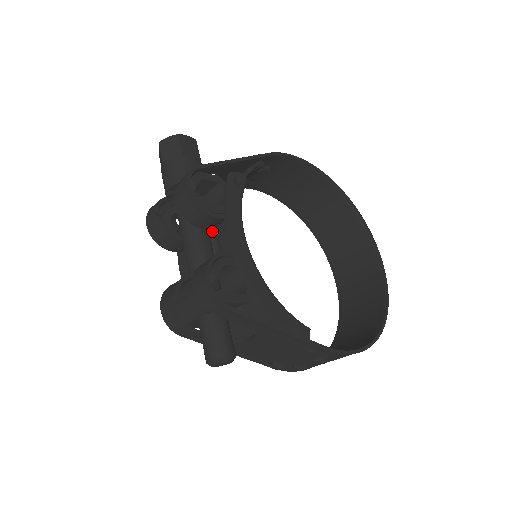
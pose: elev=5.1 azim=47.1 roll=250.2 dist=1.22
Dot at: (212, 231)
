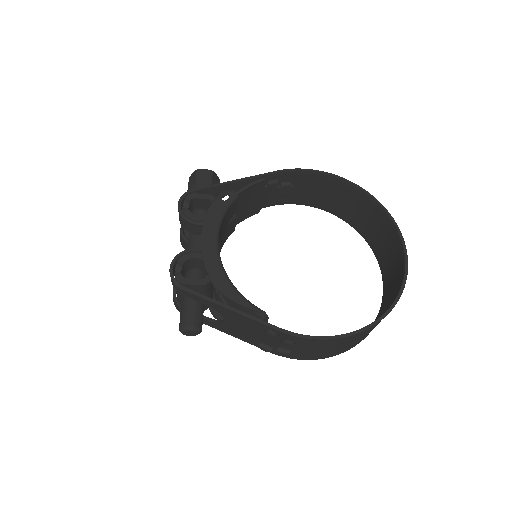
Dot at: occluded
